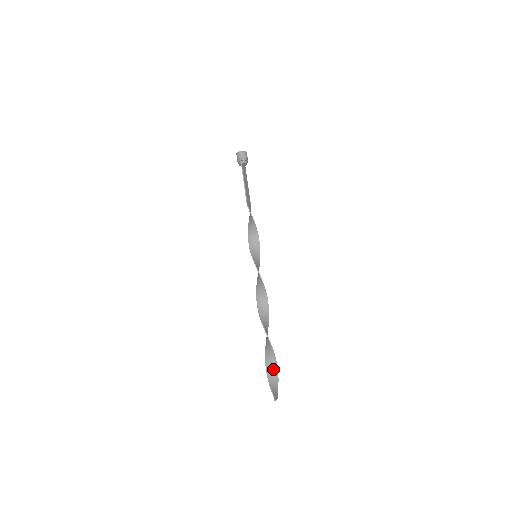
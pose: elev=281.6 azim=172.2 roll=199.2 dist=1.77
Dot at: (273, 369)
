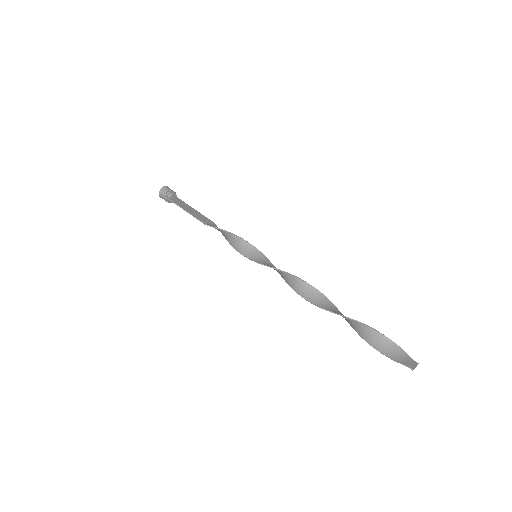
Dot at: (379, 340)
